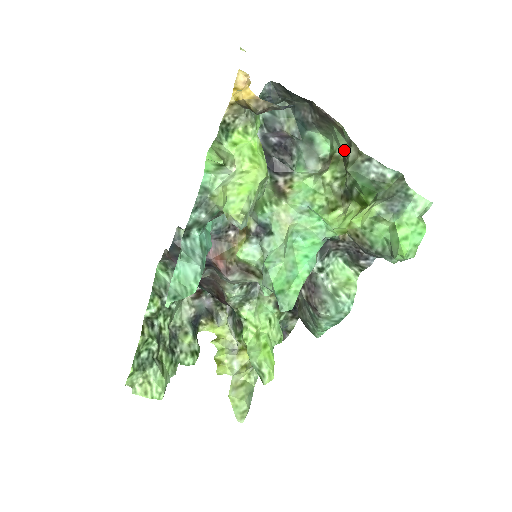
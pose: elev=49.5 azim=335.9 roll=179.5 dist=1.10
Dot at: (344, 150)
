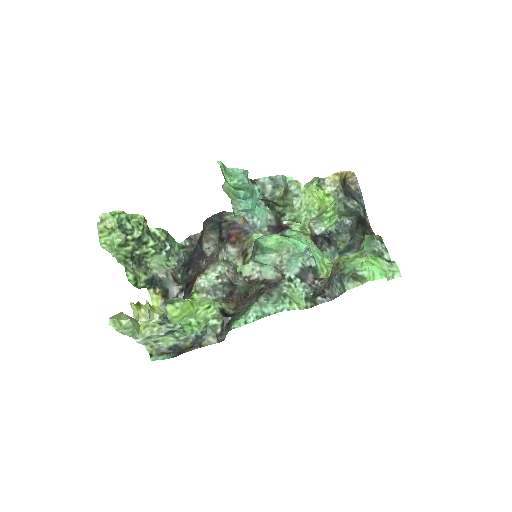
Dot at: occluded
